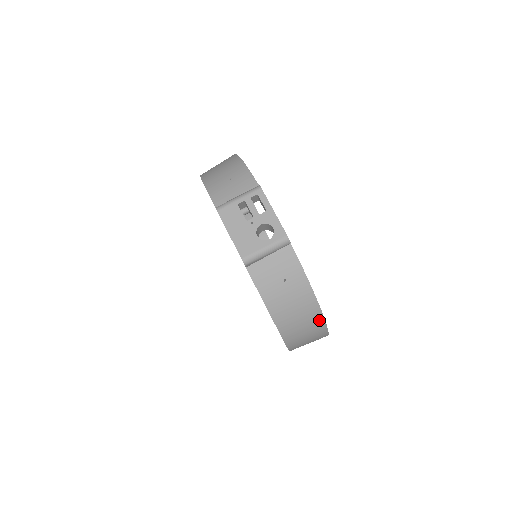
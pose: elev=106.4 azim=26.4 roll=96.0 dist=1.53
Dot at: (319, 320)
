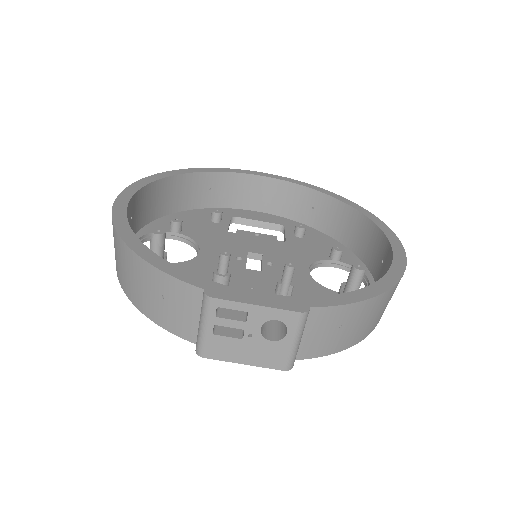
Dot at: occluded
